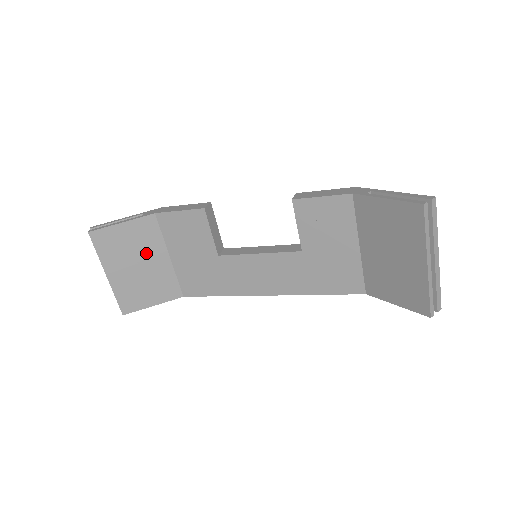
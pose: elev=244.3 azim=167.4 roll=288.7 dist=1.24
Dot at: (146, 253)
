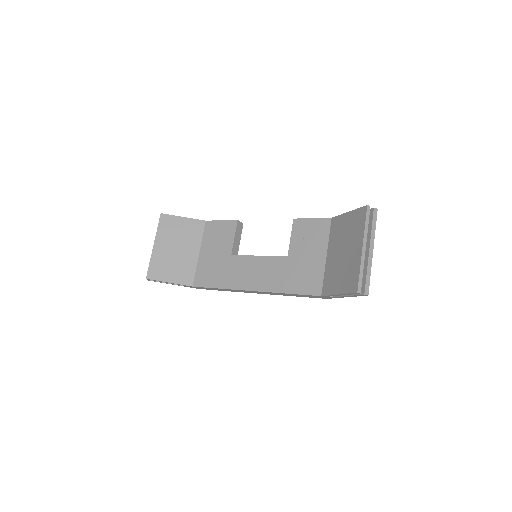
Dot at: (186, 243)
